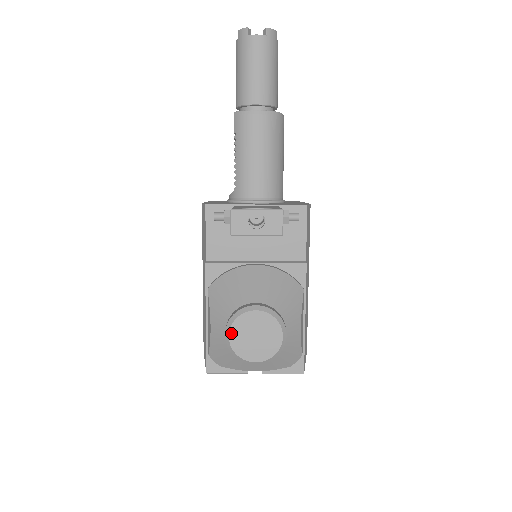
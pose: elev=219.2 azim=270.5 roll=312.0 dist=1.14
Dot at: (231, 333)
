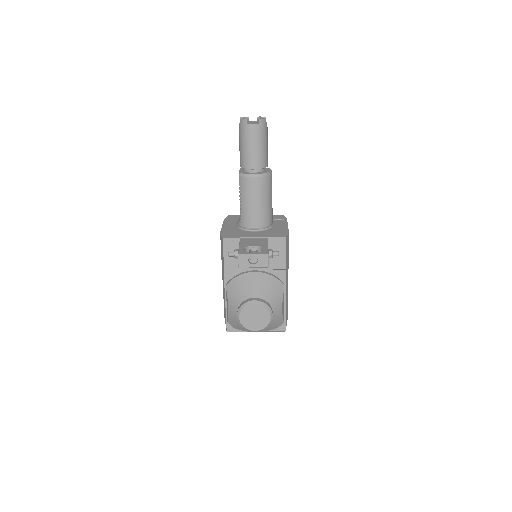
Dot at: (240, 316)
